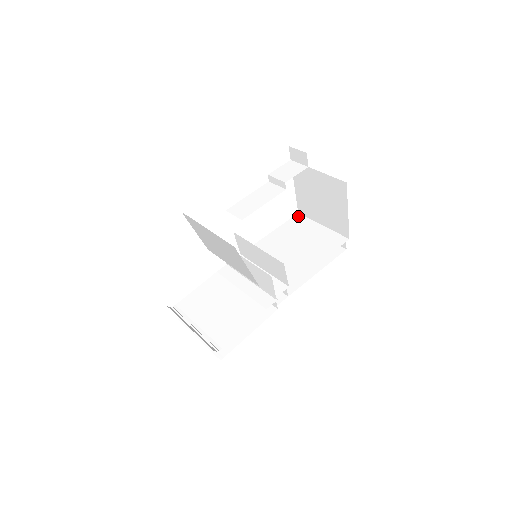
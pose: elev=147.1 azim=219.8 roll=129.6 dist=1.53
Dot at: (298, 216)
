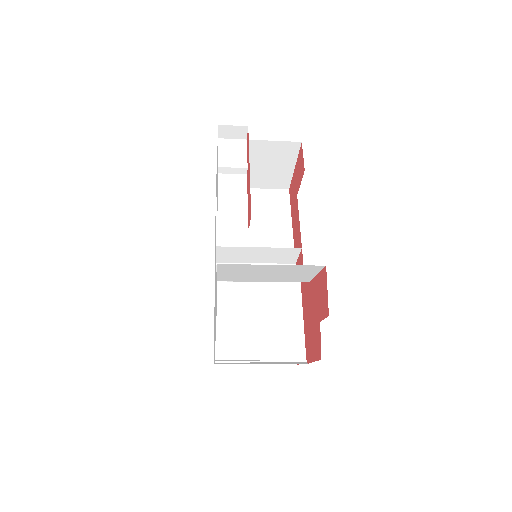
Dot at: occluded
